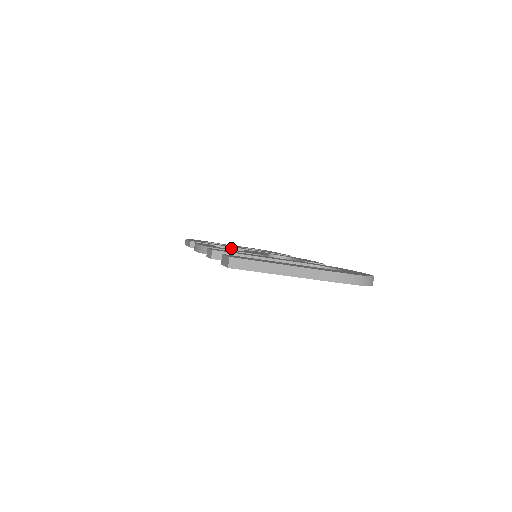
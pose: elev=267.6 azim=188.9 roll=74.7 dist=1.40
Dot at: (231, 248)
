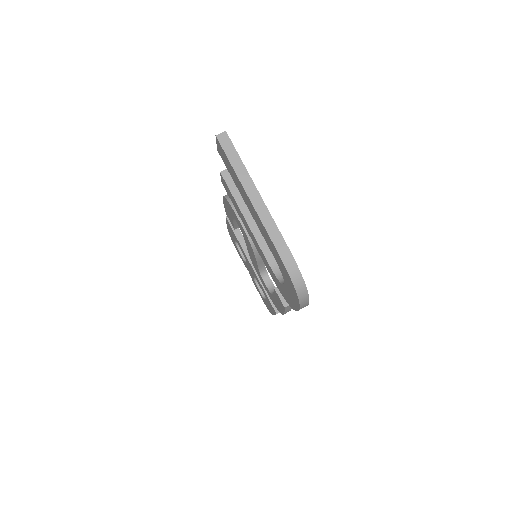
Dot at: occluded
